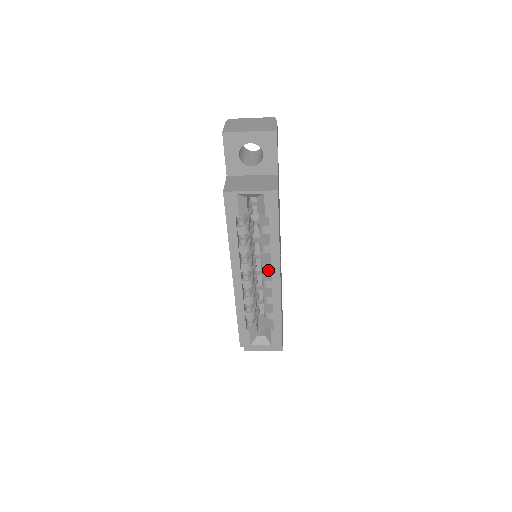
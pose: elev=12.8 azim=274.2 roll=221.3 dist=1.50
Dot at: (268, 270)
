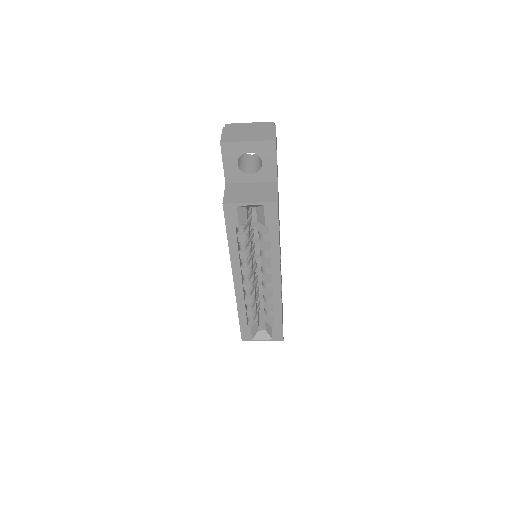
Dot at: (268, 273)
